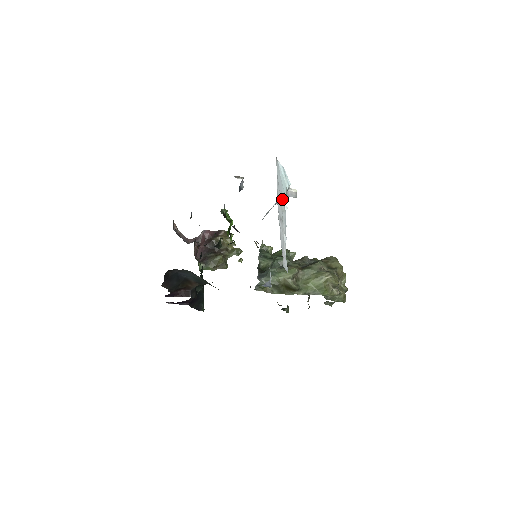
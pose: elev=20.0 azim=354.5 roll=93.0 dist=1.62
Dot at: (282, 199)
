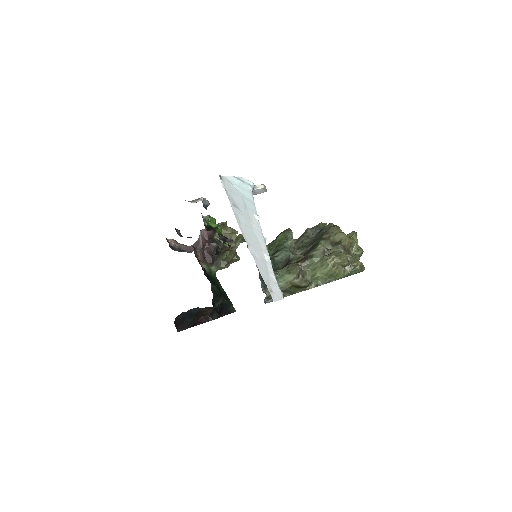
Dot at: (249, 213)
